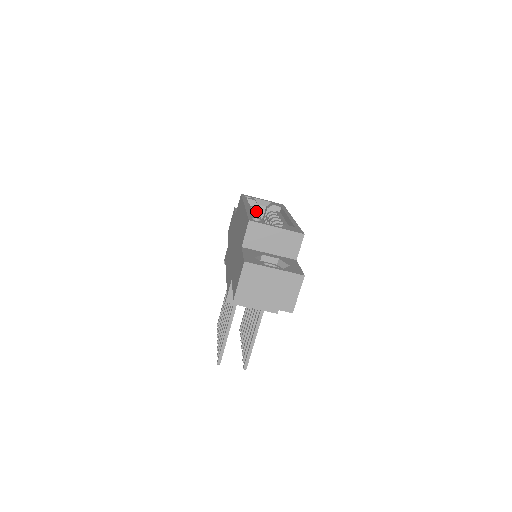
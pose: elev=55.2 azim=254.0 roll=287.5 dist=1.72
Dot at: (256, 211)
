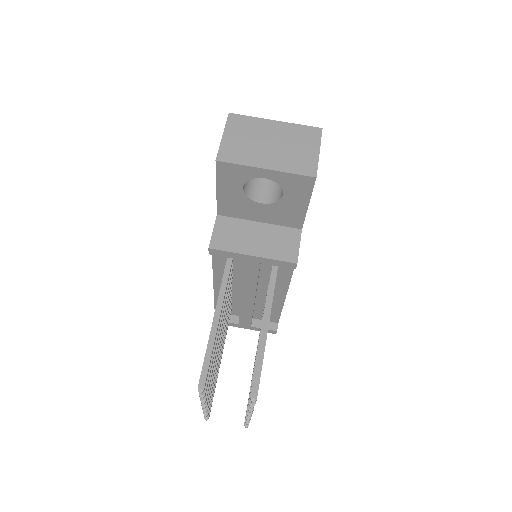
Dot at: occluded
